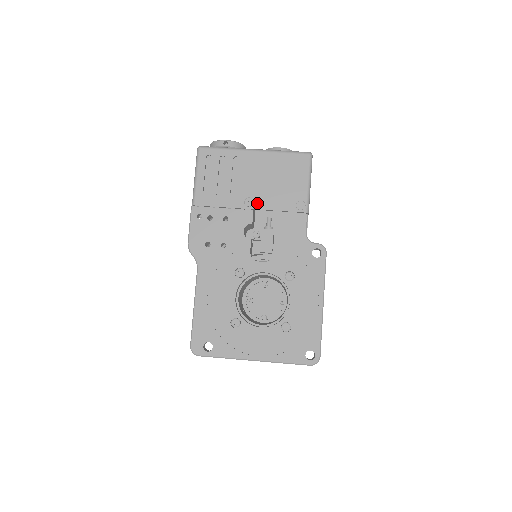
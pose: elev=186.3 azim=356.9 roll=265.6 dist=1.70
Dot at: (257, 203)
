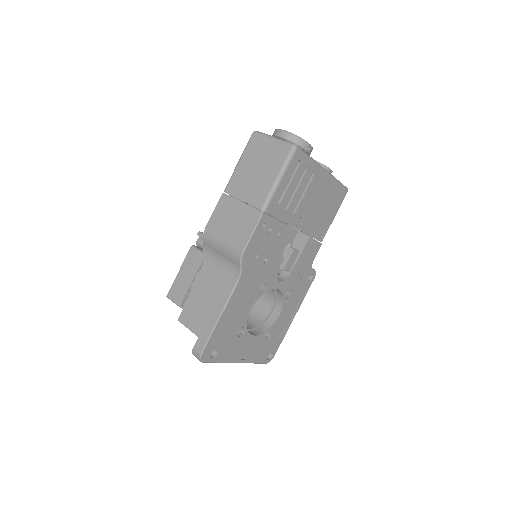
Dot at: (303, 225)
